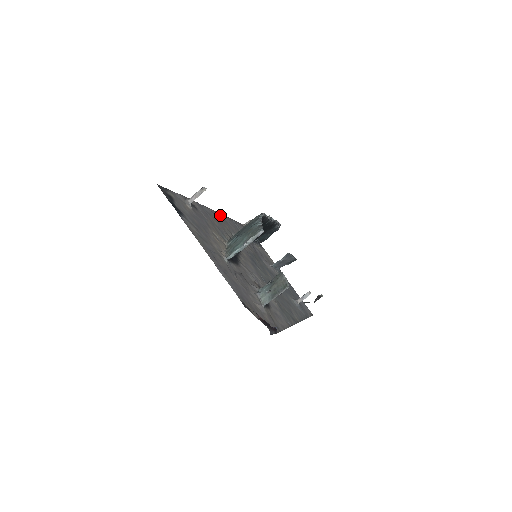
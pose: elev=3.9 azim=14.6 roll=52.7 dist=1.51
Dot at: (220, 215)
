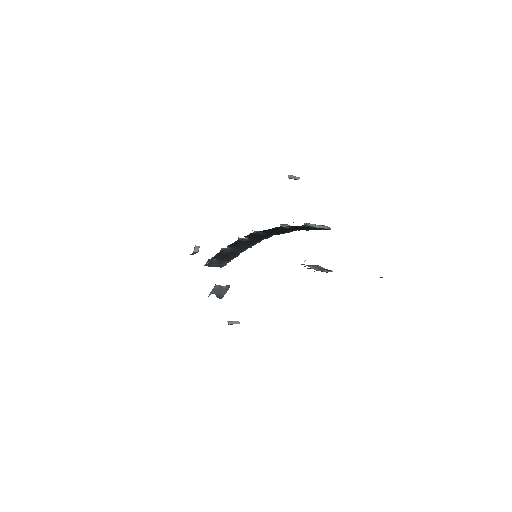
Dot at: occluded
